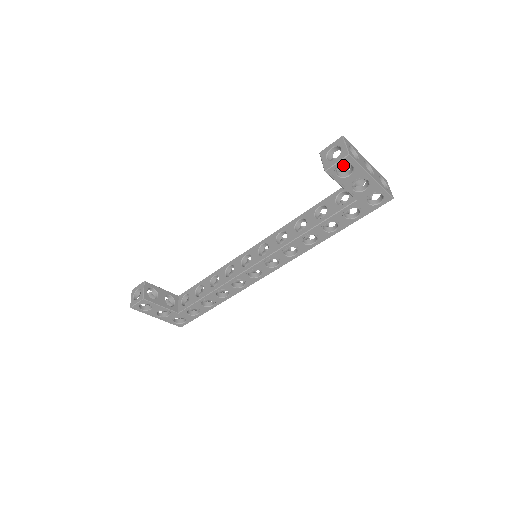
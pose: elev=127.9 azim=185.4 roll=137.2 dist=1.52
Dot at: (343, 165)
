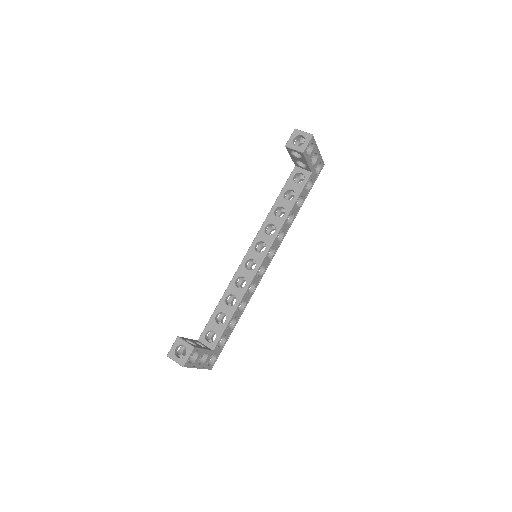
Dot at: occluded
